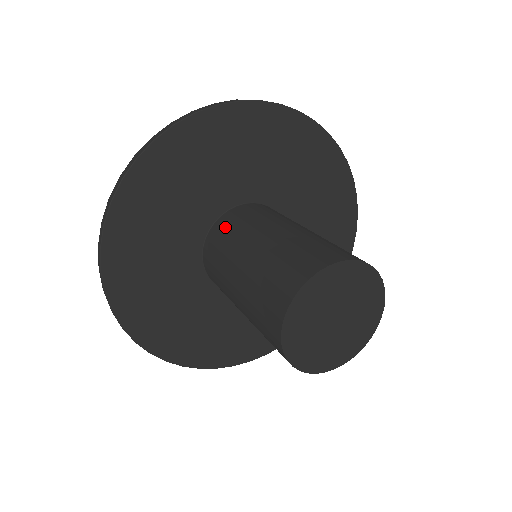
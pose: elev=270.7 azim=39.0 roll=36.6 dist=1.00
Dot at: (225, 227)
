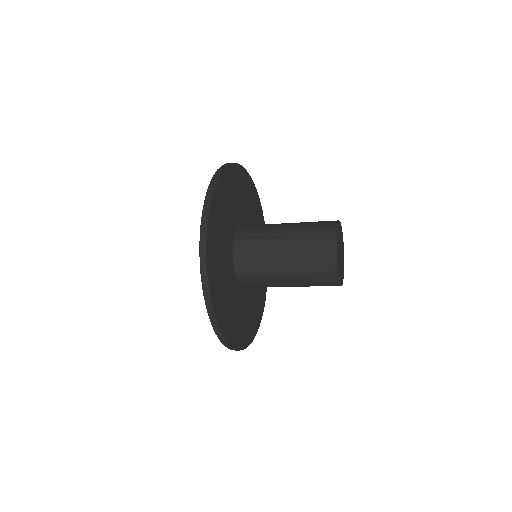
Dot at: (248, 233)
